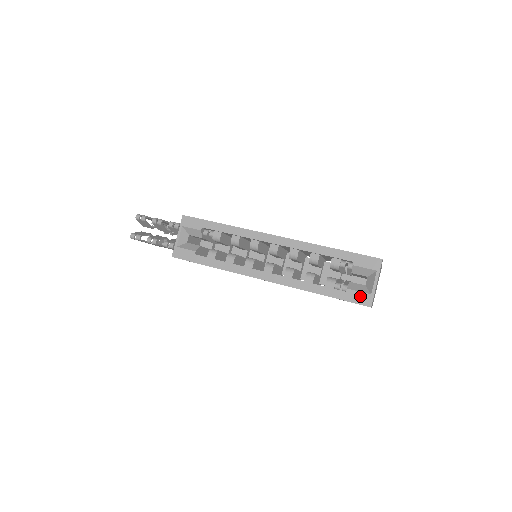
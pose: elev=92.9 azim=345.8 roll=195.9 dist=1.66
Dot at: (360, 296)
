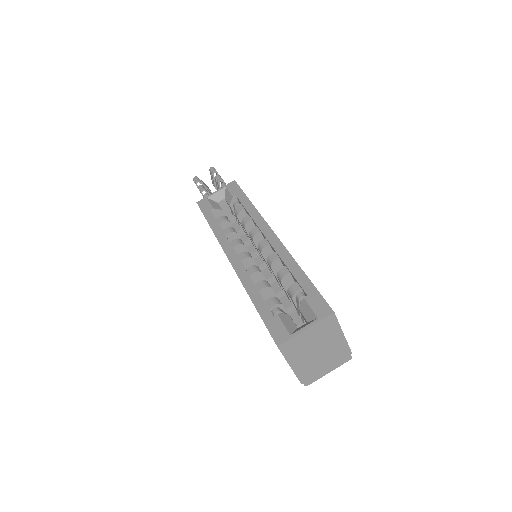
Dot at: (280, 329)
